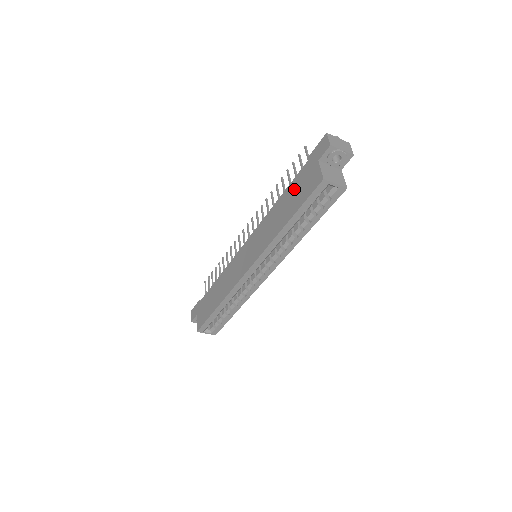
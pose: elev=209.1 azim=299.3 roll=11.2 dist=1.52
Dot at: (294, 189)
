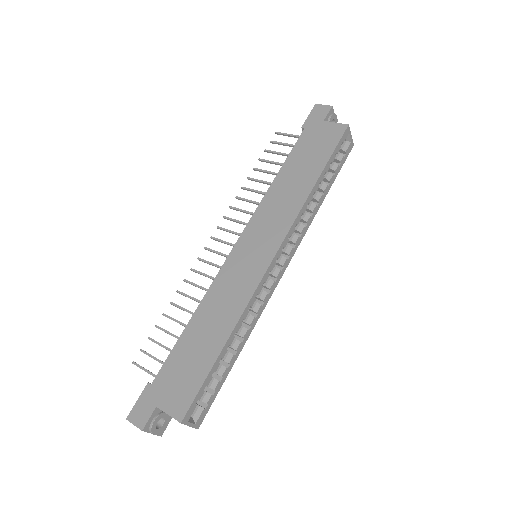
Dot at: (302, 154)
